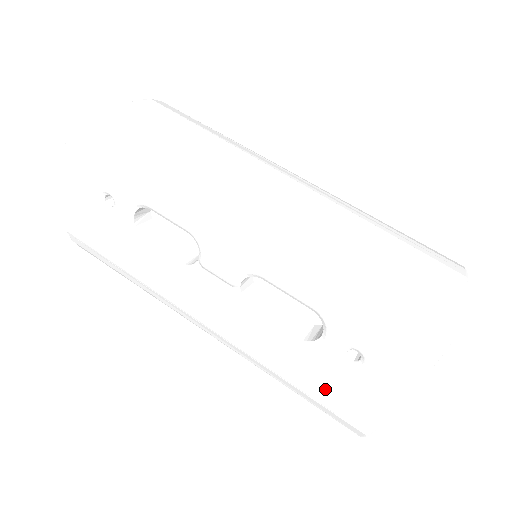
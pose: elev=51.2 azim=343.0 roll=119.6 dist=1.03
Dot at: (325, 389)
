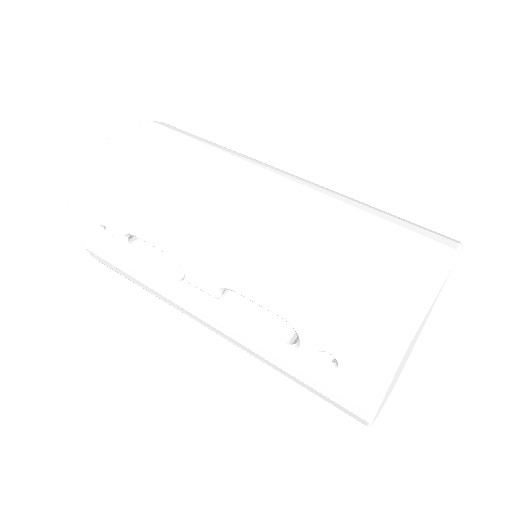
Dot at: (316, 386)
